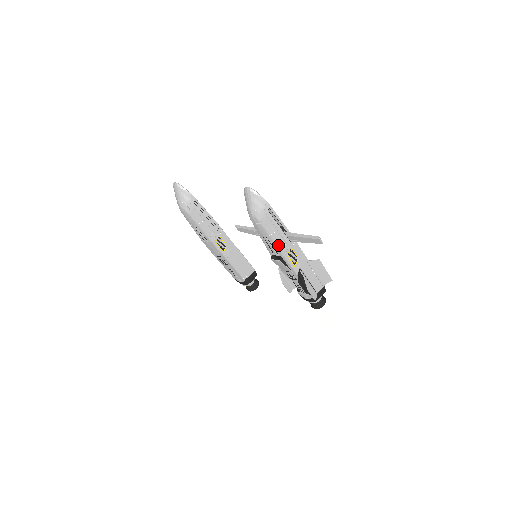
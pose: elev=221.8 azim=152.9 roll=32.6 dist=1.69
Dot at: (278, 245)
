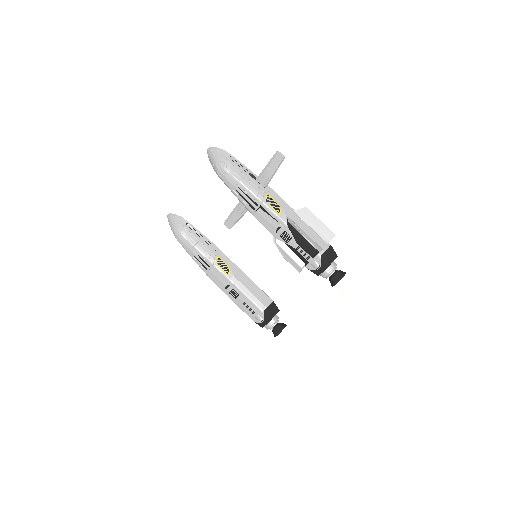
Dot at: (252, 191)
